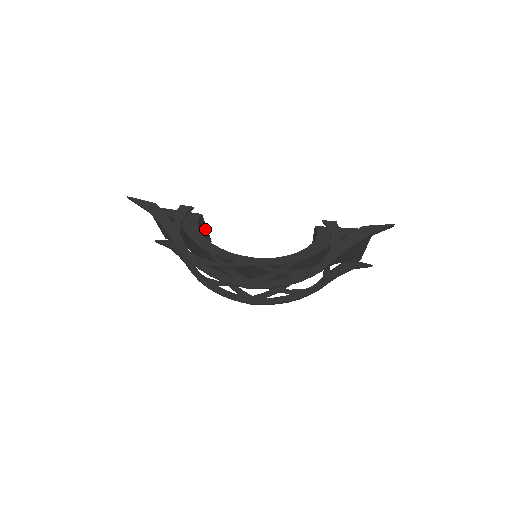
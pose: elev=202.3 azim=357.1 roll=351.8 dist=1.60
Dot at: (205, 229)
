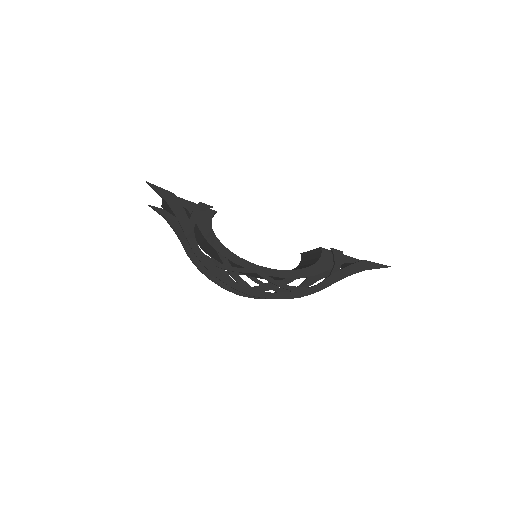
Dot at: occluded
